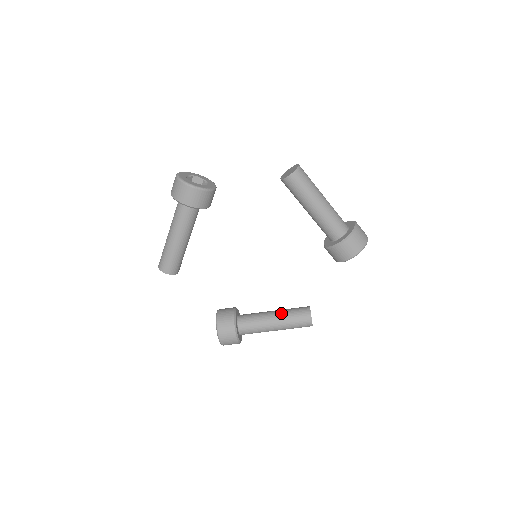
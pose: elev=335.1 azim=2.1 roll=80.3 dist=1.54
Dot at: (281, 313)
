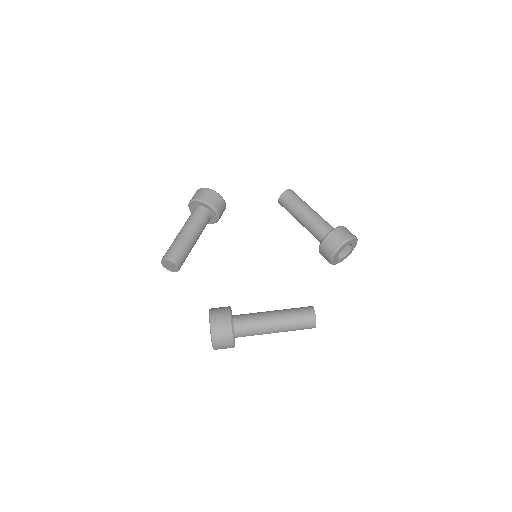
Dot at: occluded
